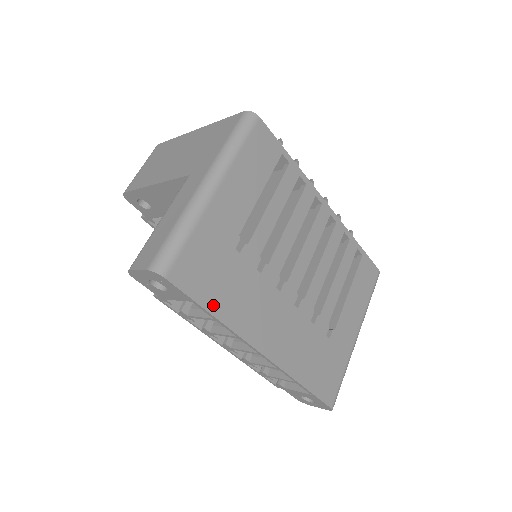
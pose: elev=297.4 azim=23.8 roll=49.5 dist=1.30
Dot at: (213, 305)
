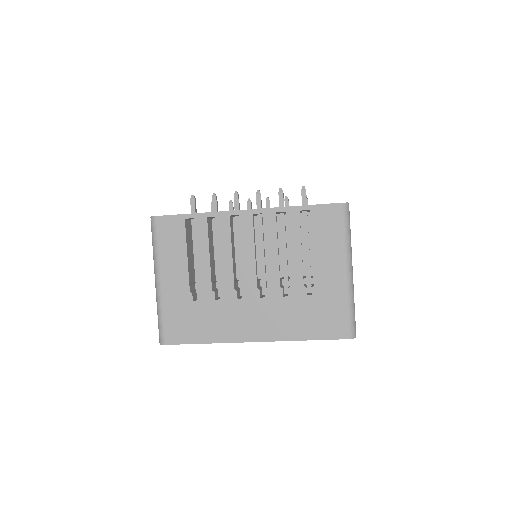
Dot at: (200, 338)
